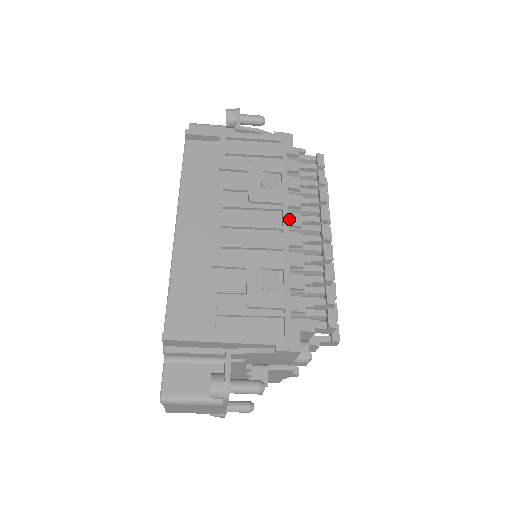
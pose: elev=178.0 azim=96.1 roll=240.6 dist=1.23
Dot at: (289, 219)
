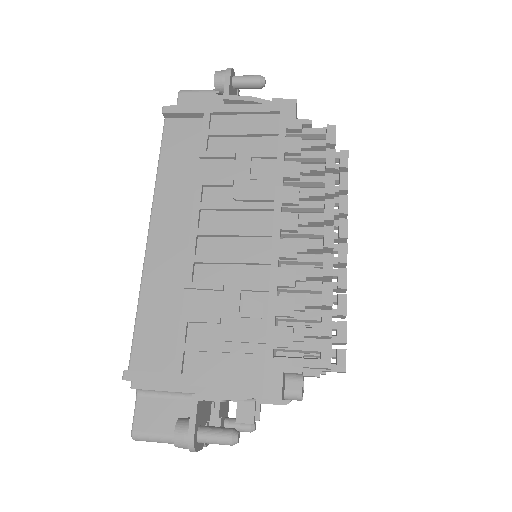
Dot at: (281, 222)
